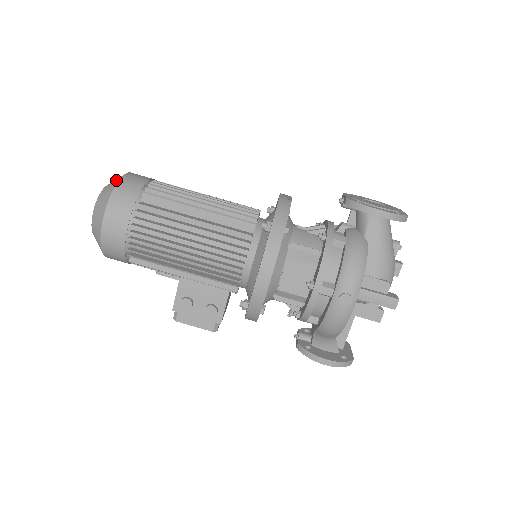
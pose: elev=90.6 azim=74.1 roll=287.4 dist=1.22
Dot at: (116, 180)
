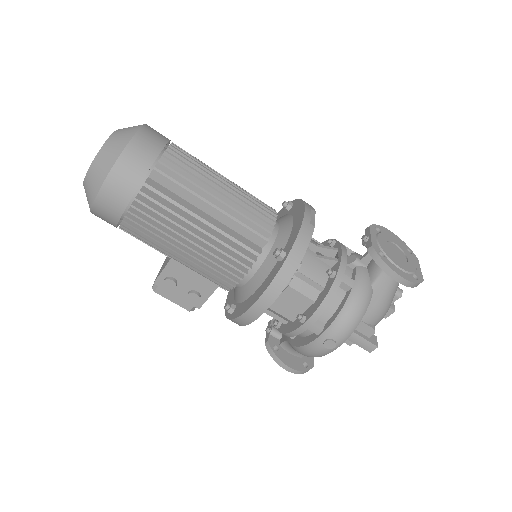
Dot at: (124, 139)
